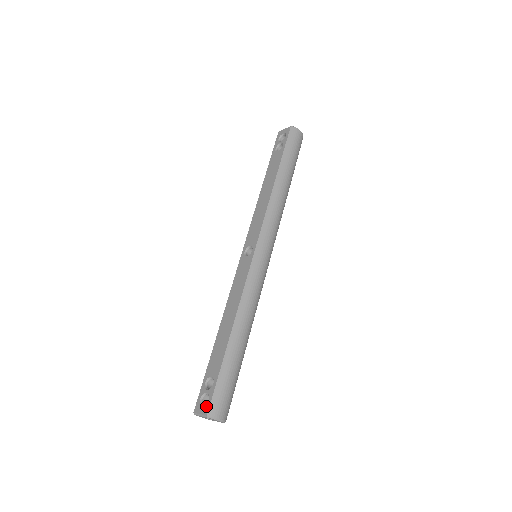
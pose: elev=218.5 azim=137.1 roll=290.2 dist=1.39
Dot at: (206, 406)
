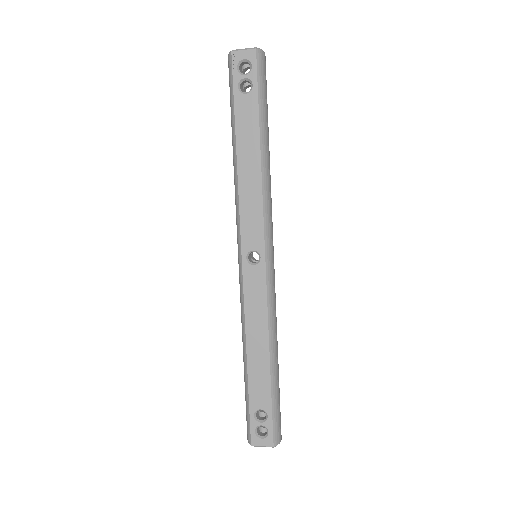
Dot at: (268, 439)
